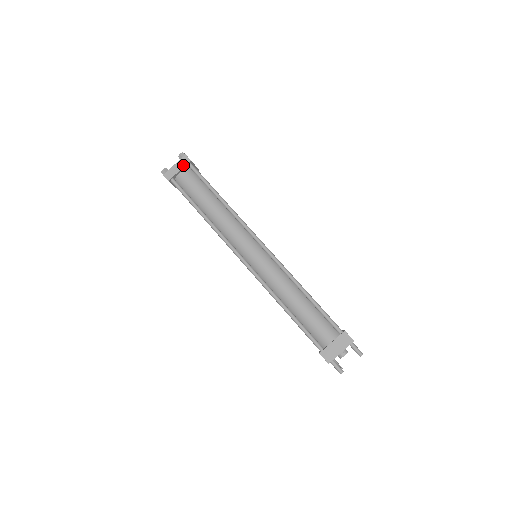
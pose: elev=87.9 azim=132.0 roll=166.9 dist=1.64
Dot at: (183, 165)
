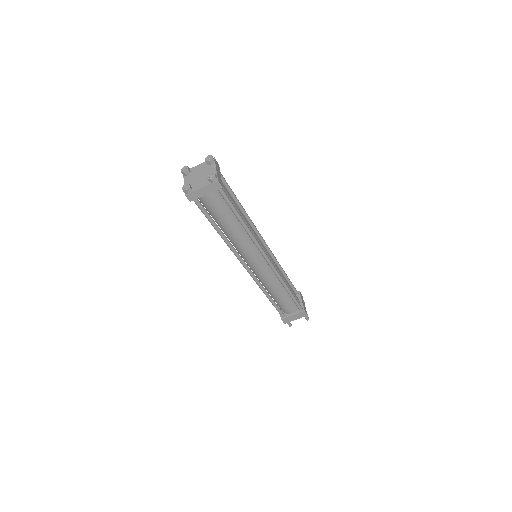
Dot at: (212, 190)
